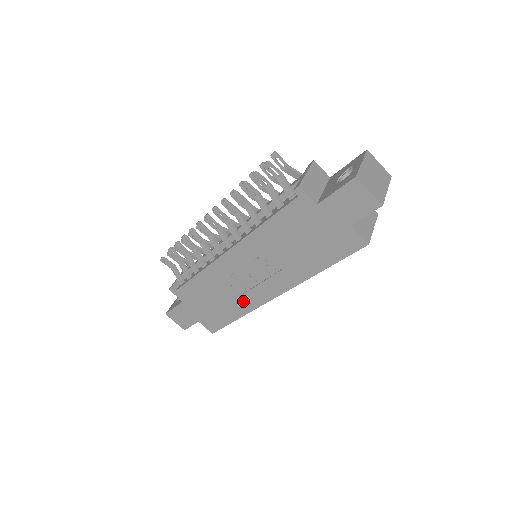
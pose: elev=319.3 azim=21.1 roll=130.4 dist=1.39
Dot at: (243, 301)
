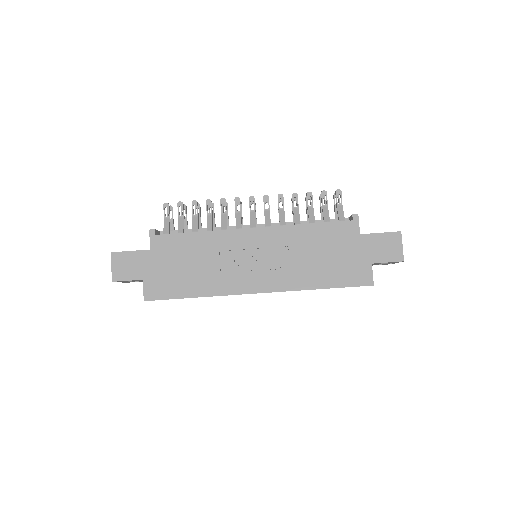
Dot at: (220, 281)
